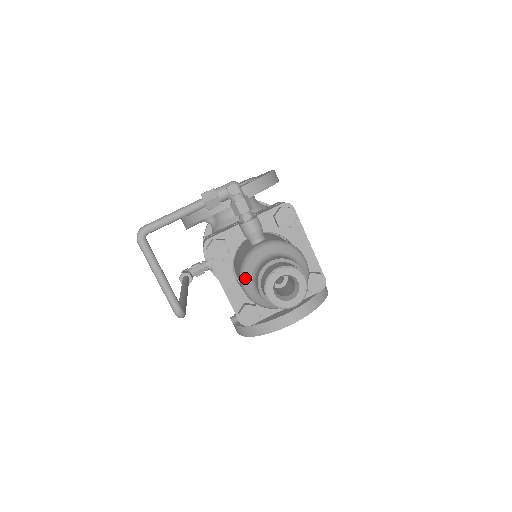
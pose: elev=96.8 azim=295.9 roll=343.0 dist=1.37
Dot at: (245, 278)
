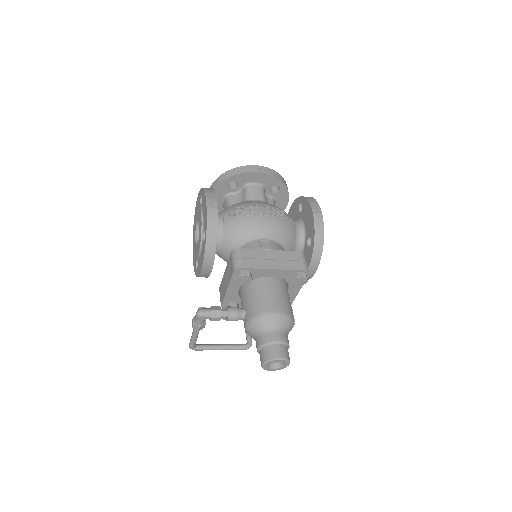
Dot at: occluded
